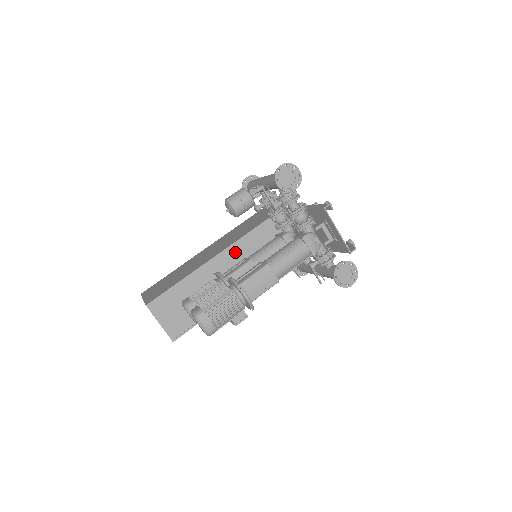
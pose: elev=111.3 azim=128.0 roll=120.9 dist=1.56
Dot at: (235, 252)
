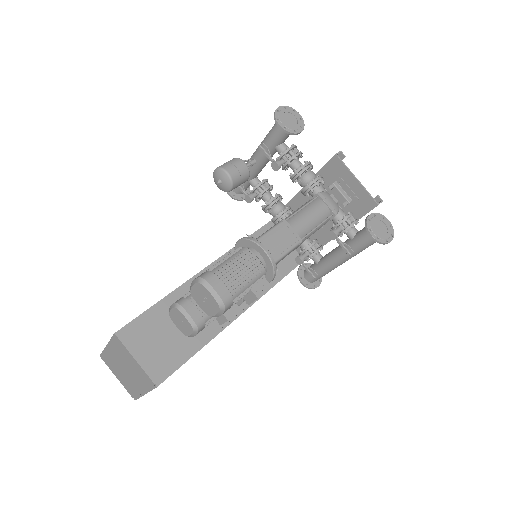
Dot at: occluded
